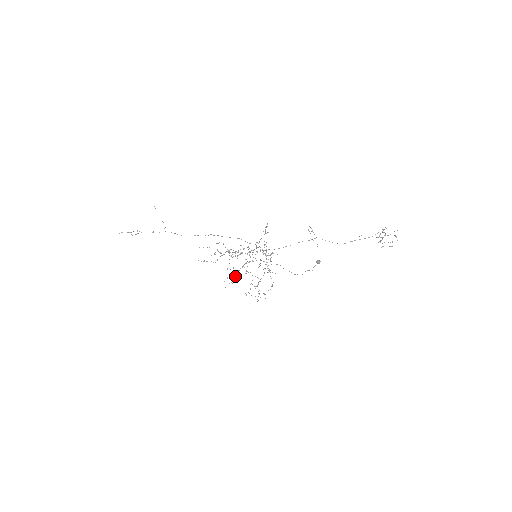
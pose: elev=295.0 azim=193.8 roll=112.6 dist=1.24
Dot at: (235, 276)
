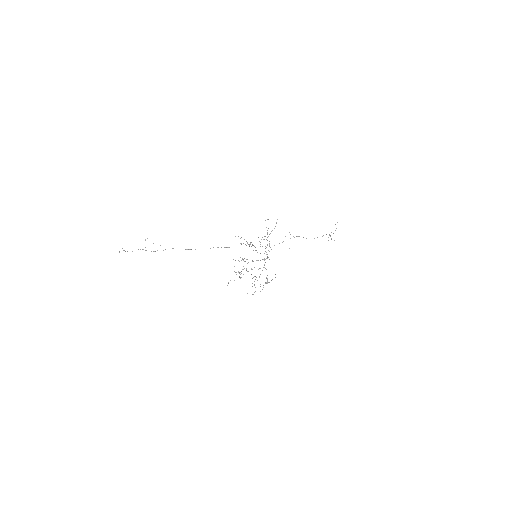
Dot at: (239, 276)
